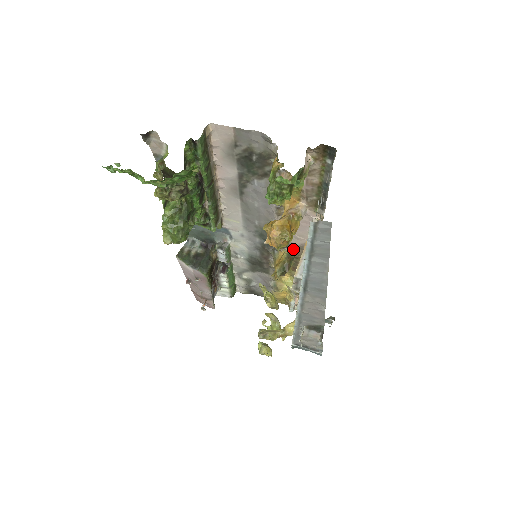
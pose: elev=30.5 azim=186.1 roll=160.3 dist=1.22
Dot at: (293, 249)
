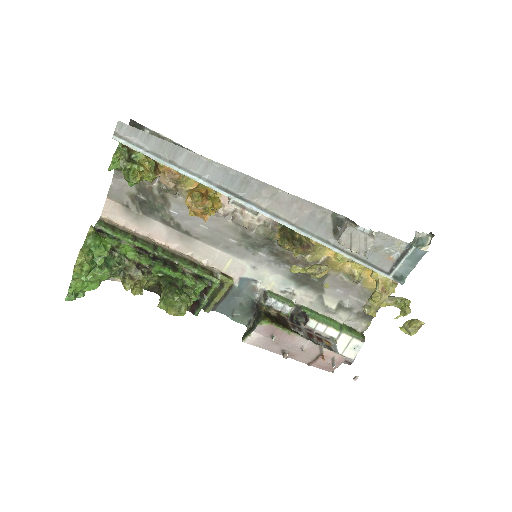
Dot at: (279, 223)
